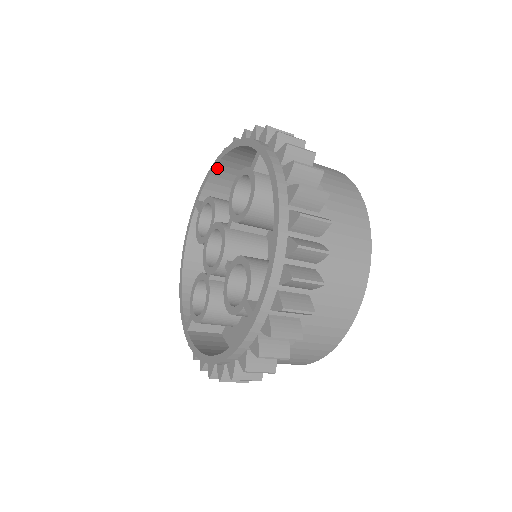
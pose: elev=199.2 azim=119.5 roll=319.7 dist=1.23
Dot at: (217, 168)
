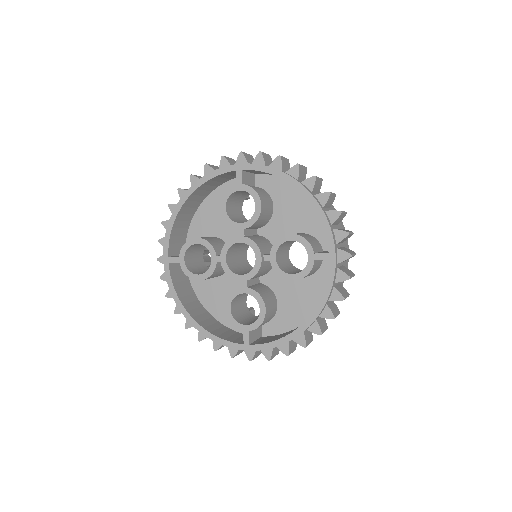
Dot at: (177, 219)
